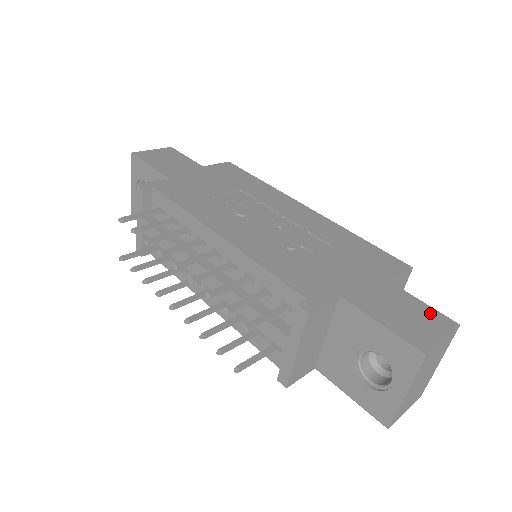
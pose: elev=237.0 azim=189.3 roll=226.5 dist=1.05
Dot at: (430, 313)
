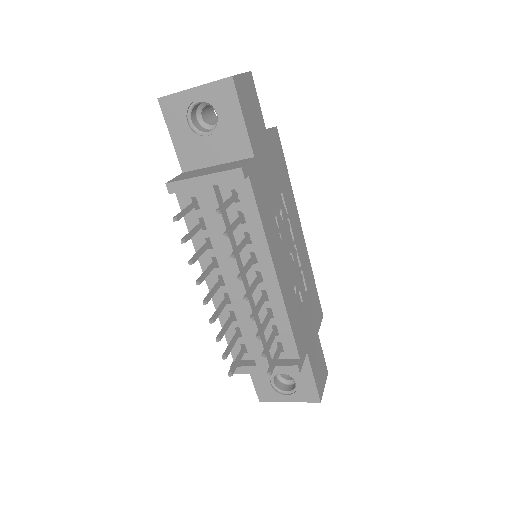
Dot at: (324, 364)
